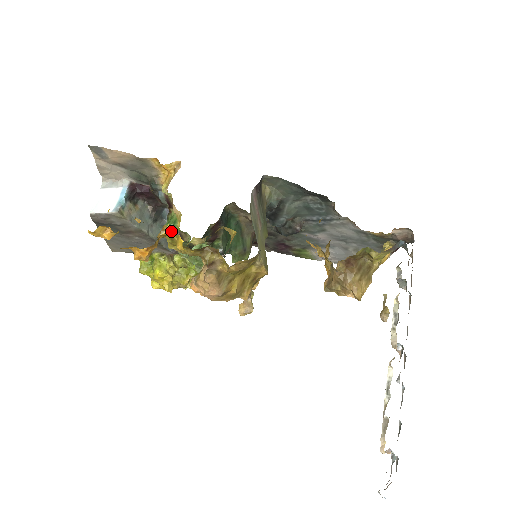
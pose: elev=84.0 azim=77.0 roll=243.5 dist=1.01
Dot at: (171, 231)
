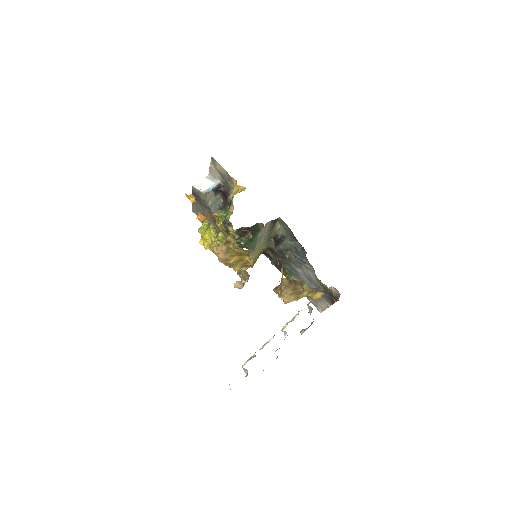
Dot at: (223, 217)
